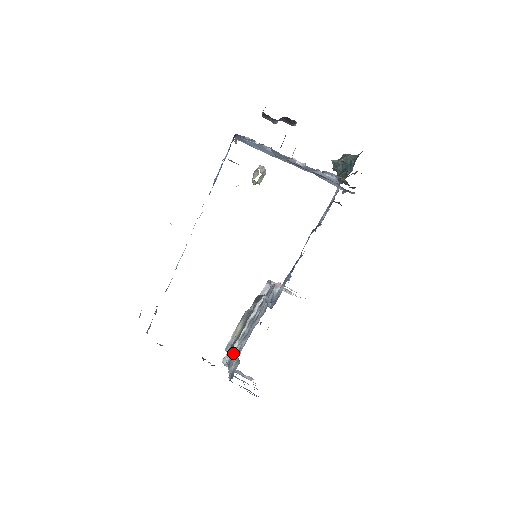
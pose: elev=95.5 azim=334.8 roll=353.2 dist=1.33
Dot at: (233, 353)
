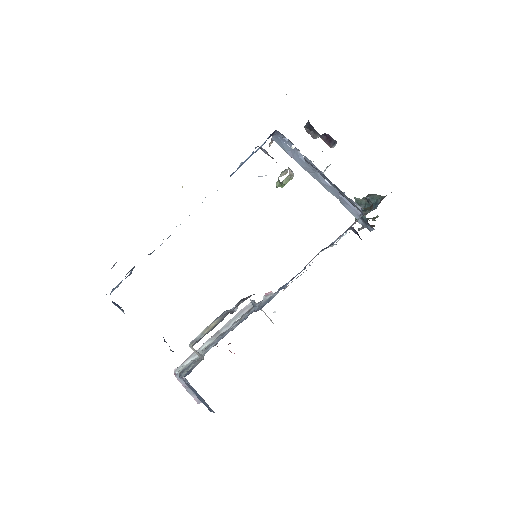
Dot at: (190, 363)
